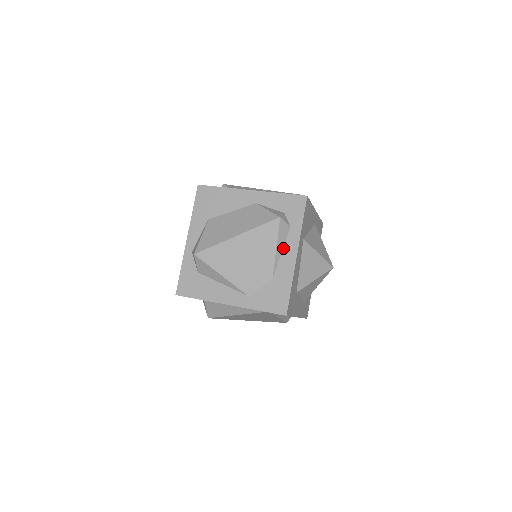
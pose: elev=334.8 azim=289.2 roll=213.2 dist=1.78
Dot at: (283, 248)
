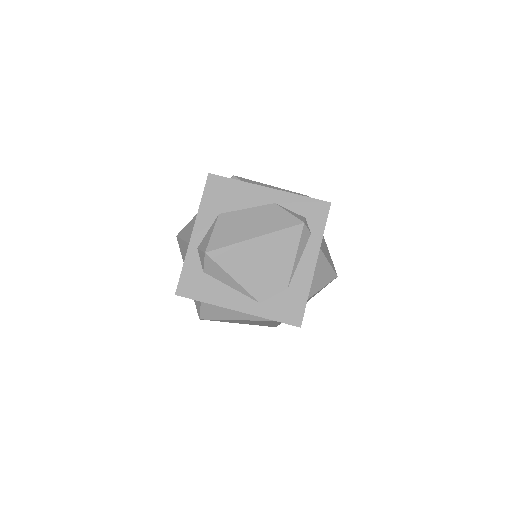
Dot at: (302, 255)
